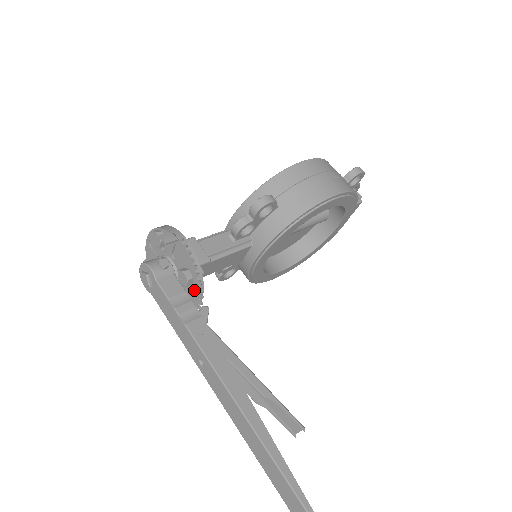
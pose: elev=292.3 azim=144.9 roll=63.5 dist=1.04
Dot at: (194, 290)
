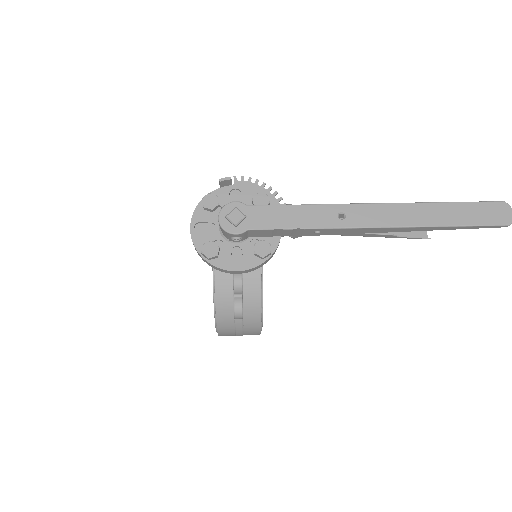
Dot at: occluded
